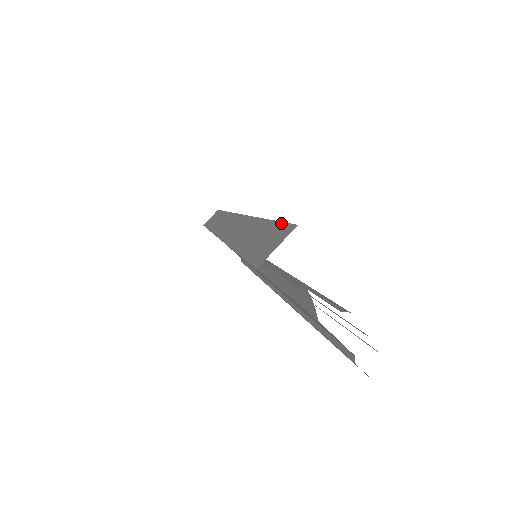
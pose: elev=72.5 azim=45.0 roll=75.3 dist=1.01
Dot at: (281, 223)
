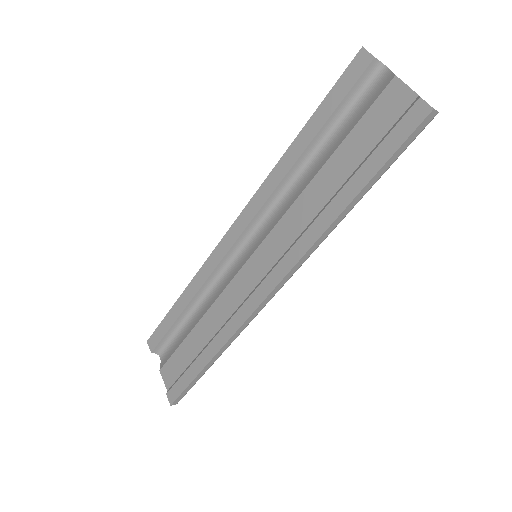
Dot at: occluded
